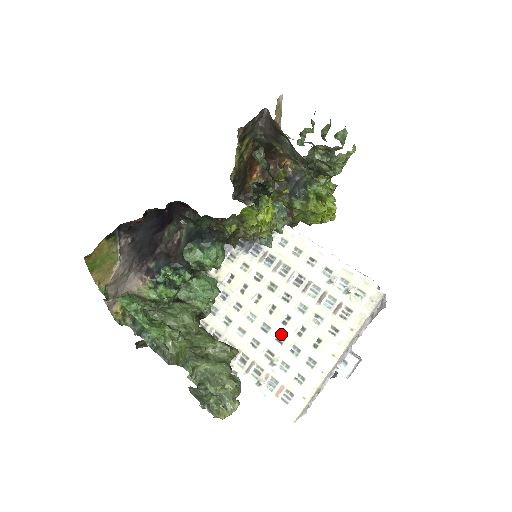
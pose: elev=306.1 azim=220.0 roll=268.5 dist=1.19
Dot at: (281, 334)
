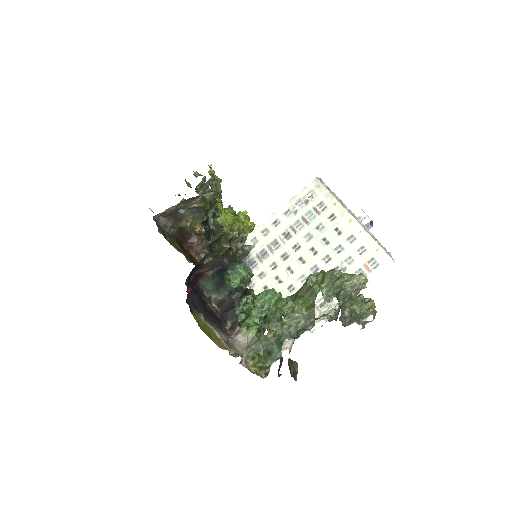
Dot at: (323, 257)
